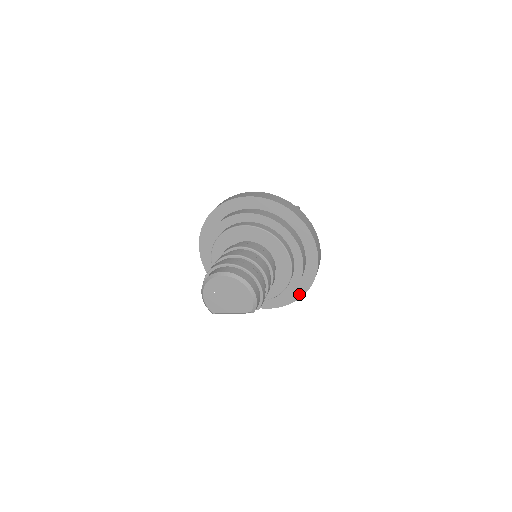
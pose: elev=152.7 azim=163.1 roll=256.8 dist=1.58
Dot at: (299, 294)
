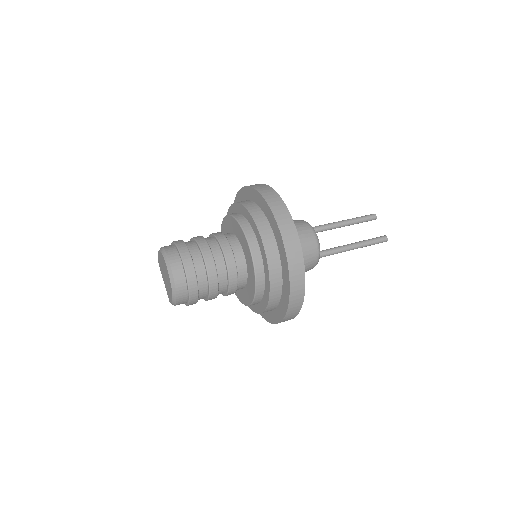
Dot at: occluded
